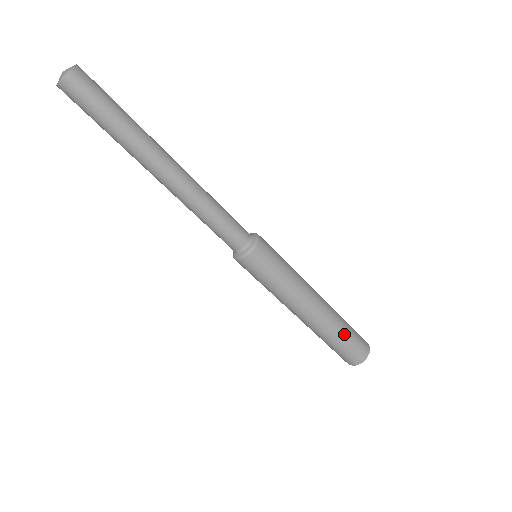
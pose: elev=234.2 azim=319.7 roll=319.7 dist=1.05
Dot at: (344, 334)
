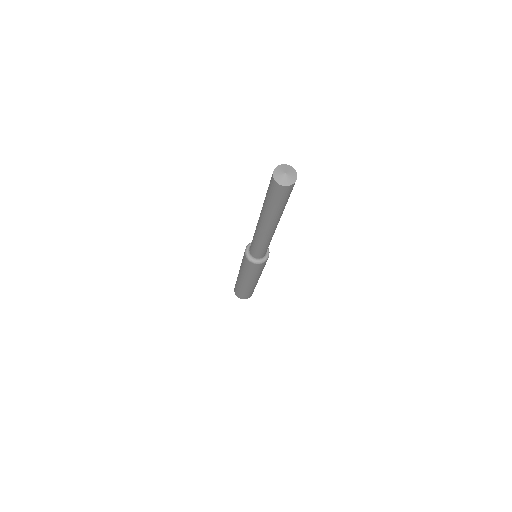
Dot at: (249, 292)
